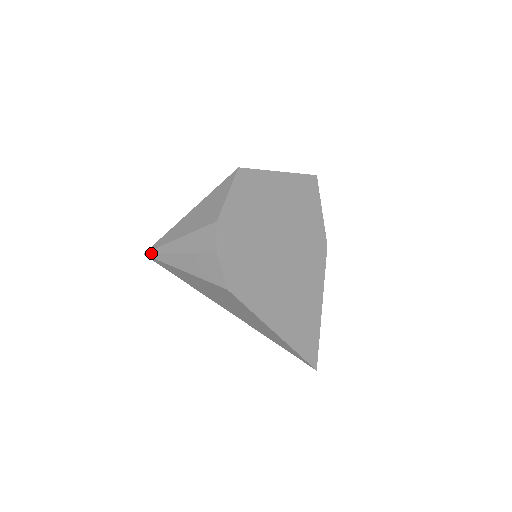
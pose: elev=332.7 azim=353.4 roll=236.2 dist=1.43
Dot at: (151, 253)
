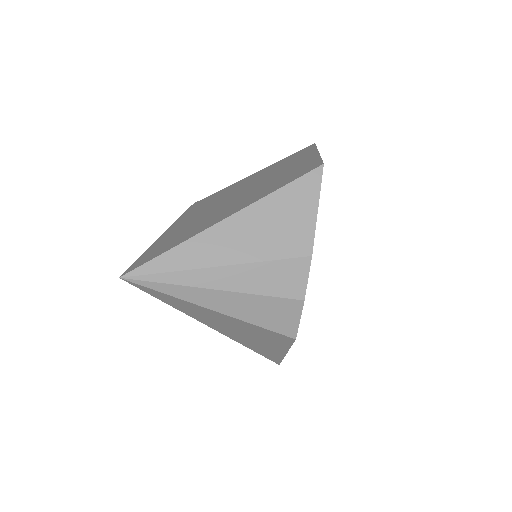
Dot at: (144, 279)
